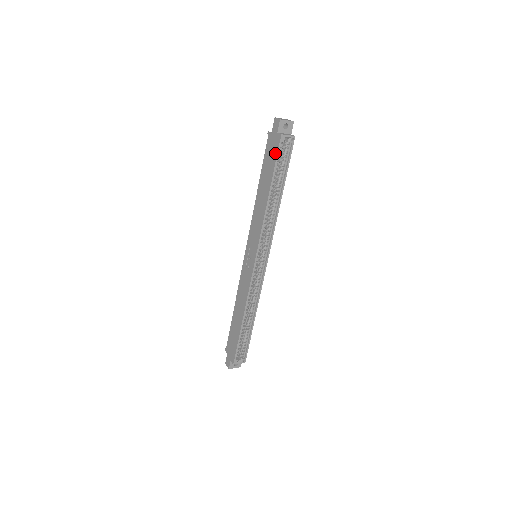
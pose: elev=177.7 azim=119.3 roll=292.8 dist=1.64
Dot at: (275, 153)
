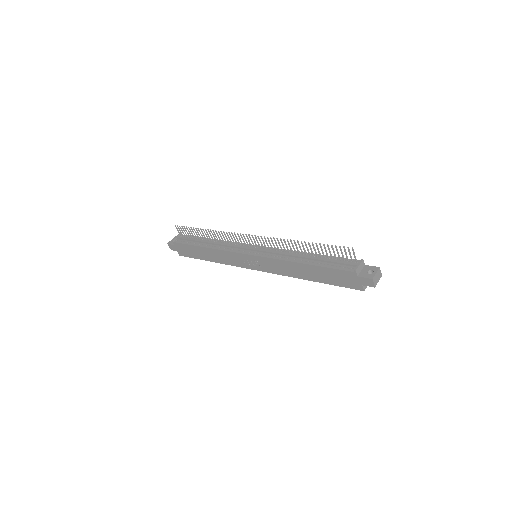
Dot at: (345, 285)
